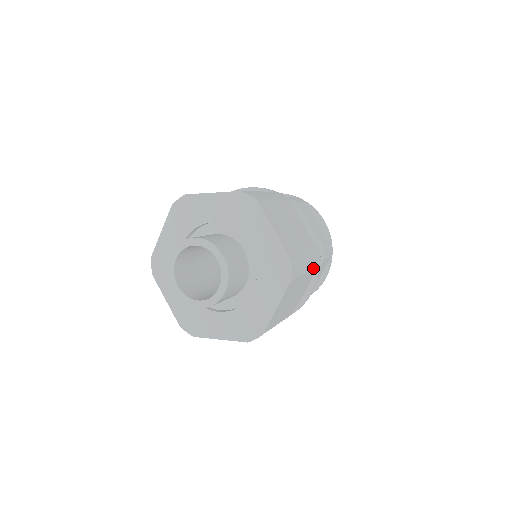
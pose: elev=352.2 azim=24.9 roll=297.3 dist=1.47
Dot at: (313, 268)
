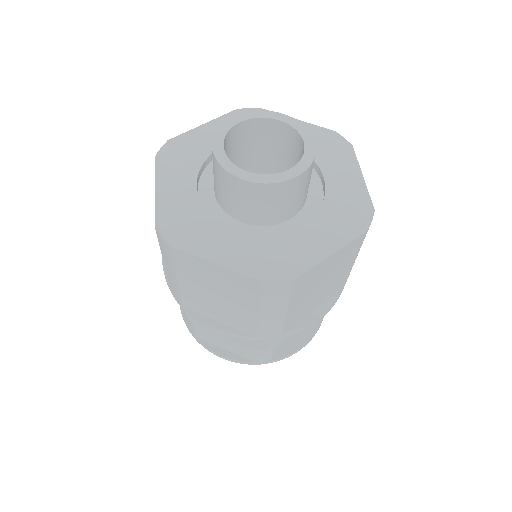
Dot at: occluded
